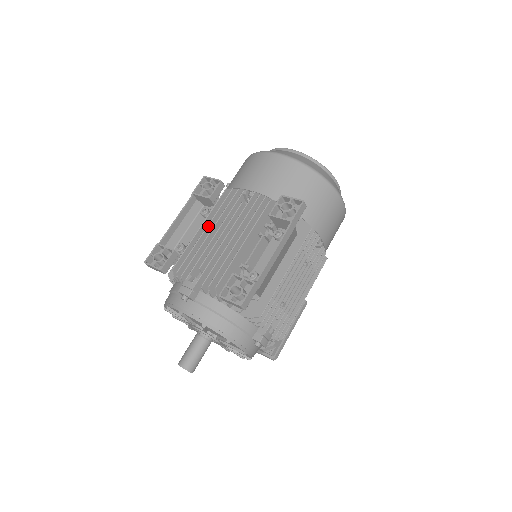
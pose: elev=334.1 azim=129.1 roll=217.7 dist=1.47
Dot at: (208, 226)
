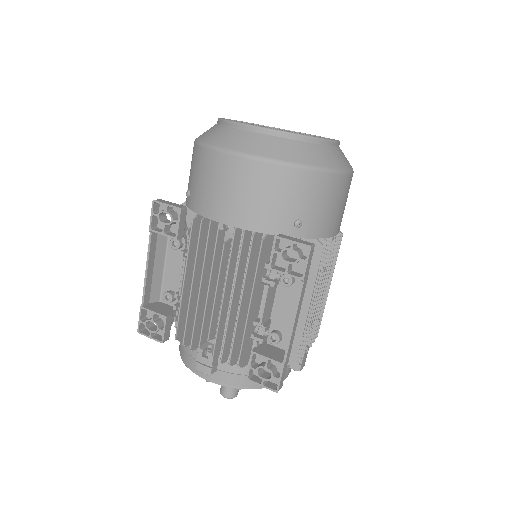
Dot at: (193, 280)
